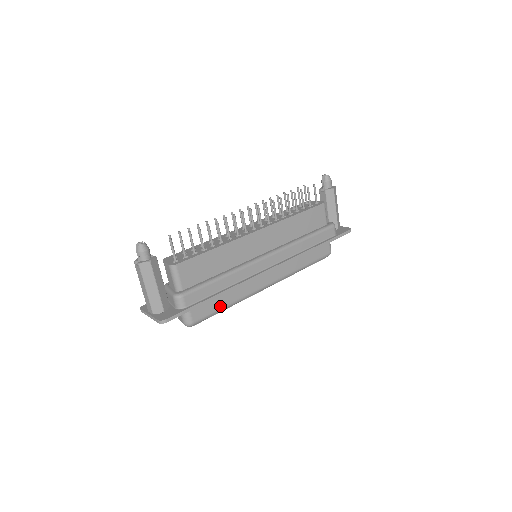
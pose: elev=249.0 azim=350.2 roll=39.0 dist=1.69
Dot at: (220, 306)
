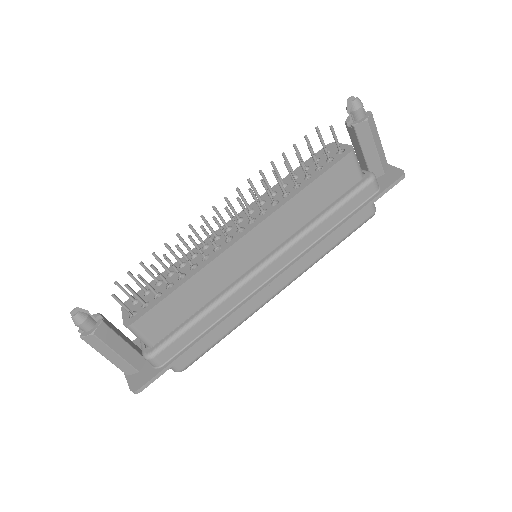
Dot at: (214, 340)
